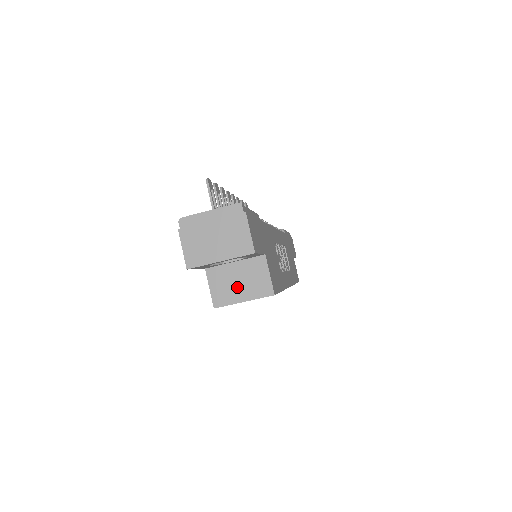
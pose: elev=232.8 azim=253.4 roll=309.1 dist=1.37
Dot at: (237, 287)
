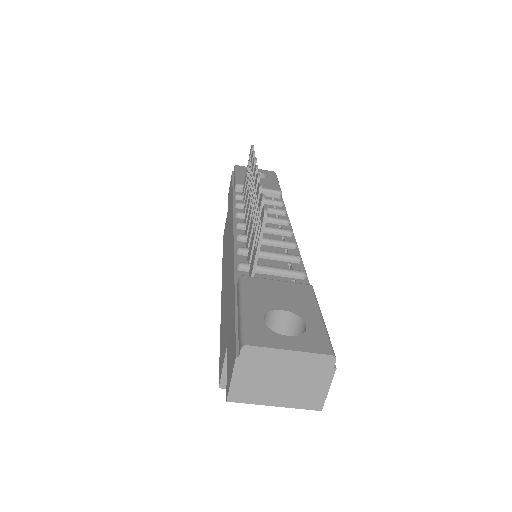
Dot at: occluded
